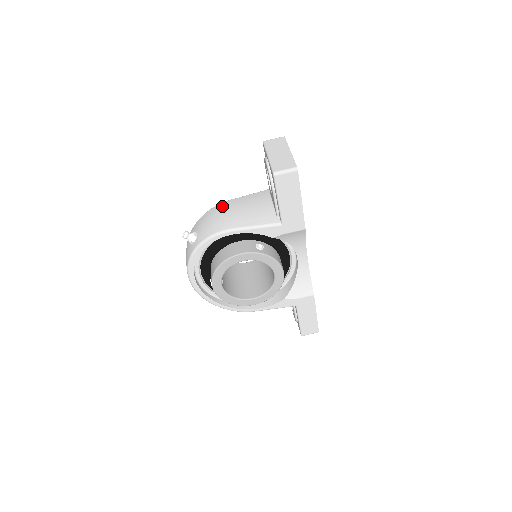
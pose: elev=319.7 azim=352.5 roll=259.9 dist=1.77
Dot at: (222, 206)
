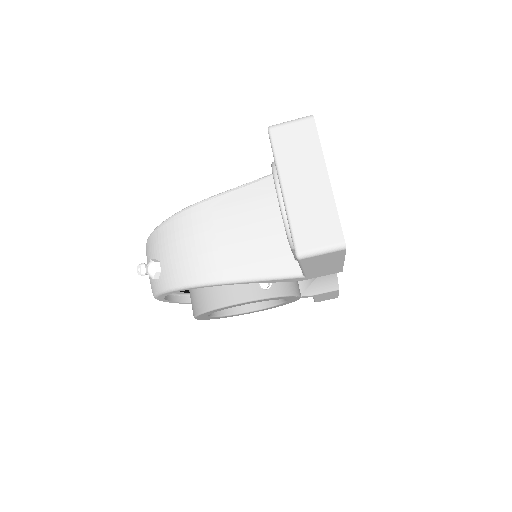
Dot at: (196, 217)
